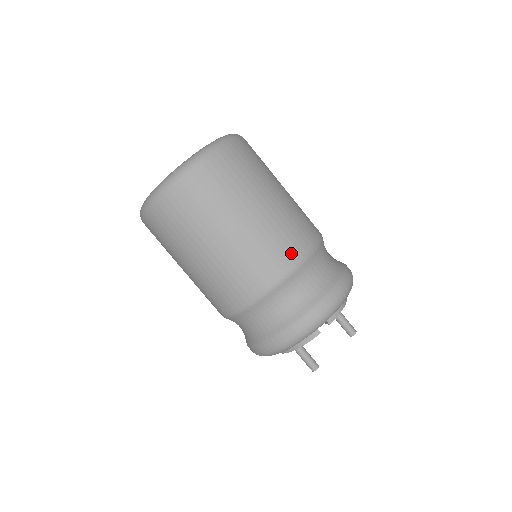
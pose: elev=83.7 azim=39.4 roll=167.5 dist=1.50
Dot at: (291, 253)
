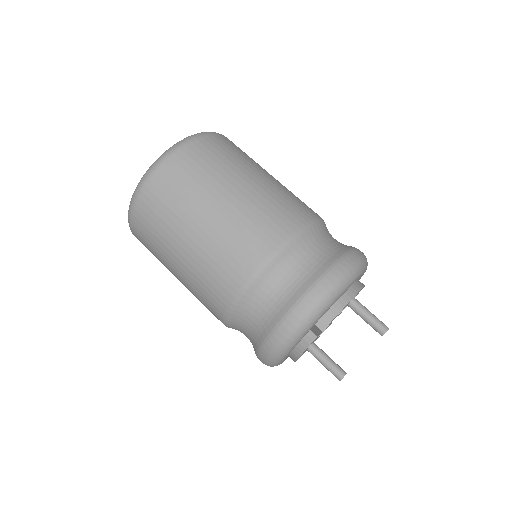
Dot at: (257, 250)
